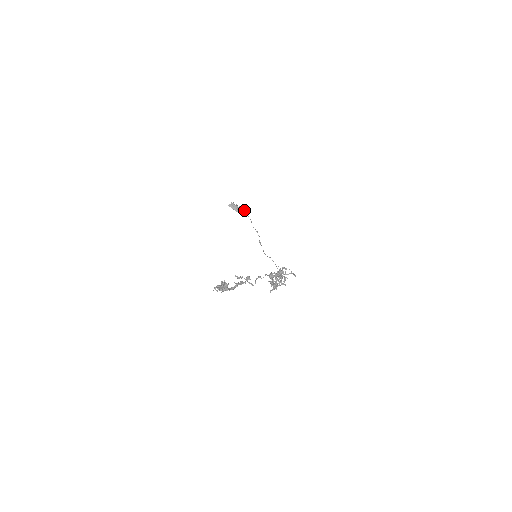
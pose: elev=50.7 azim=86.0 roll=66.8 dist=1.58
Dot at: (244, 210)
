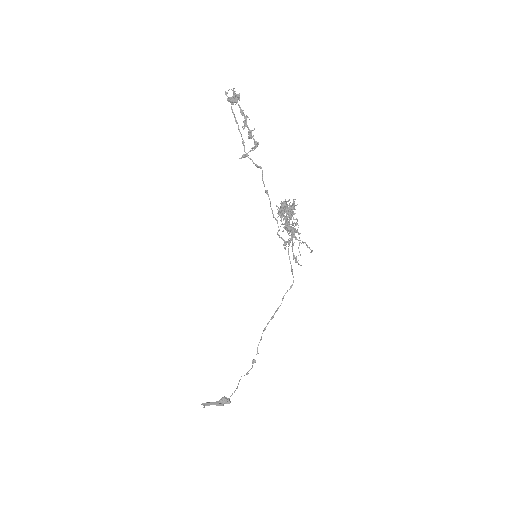
Dot at: occluded
